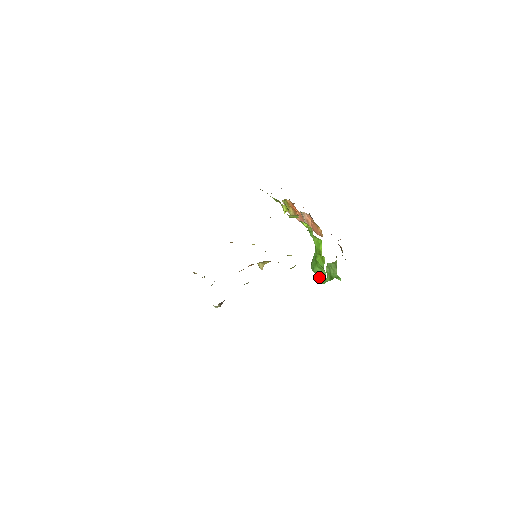
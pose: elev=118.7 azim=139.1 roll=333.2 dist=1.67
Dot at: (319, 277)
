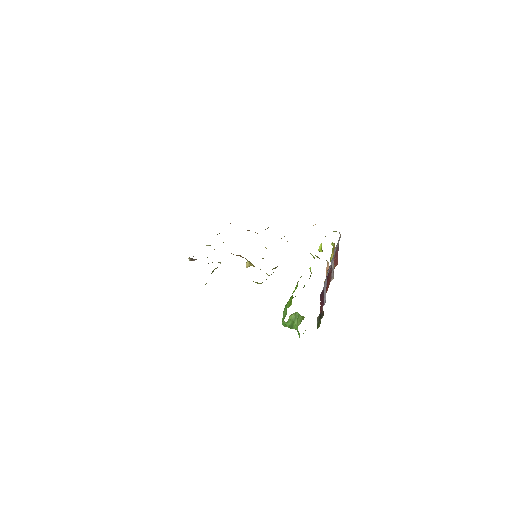
Dot at: (283, 316)
